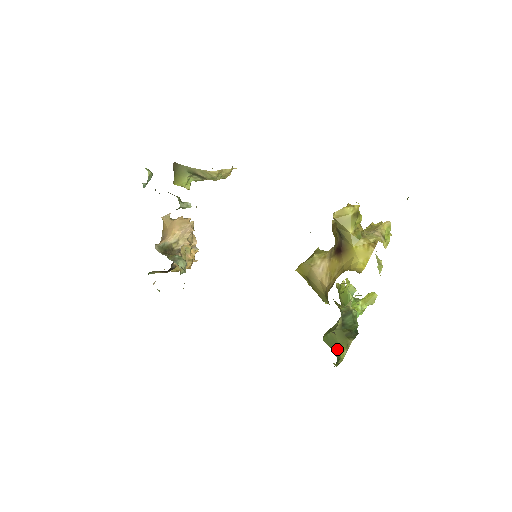
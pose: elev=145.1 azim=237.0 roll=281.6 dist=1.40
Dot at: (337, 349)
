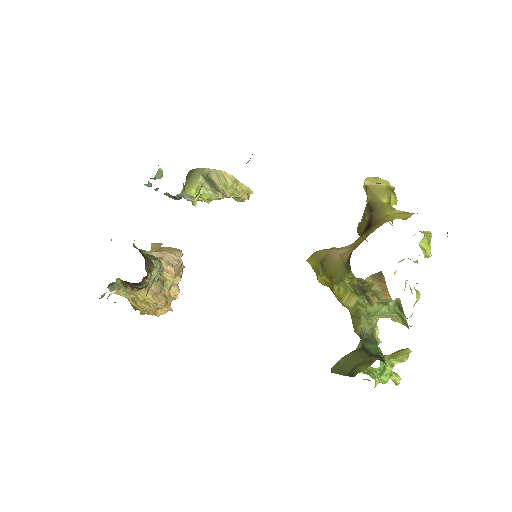
Dot at: (354, 369)
